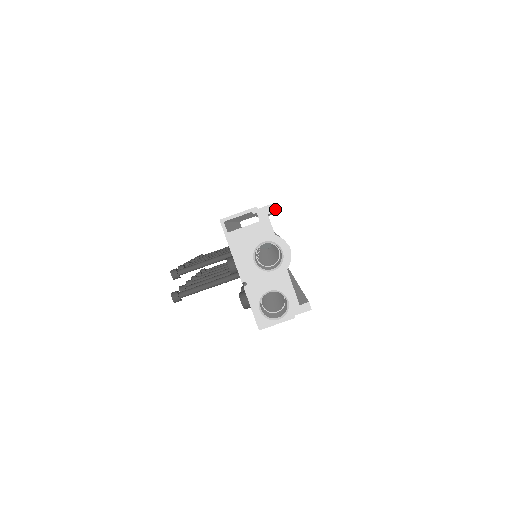
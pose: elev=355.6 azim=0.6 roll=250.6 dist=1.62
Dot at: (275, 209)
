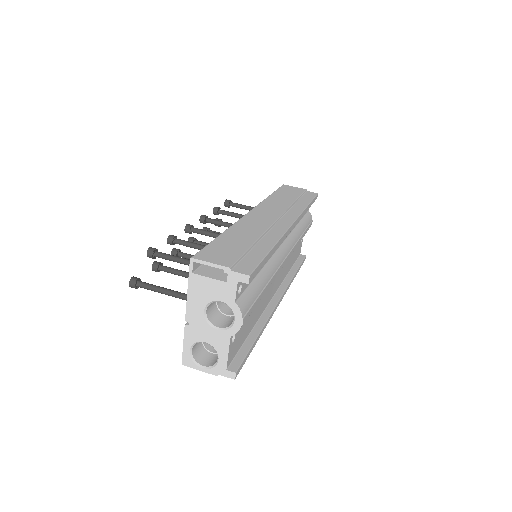
Dot at: (247, 281)
